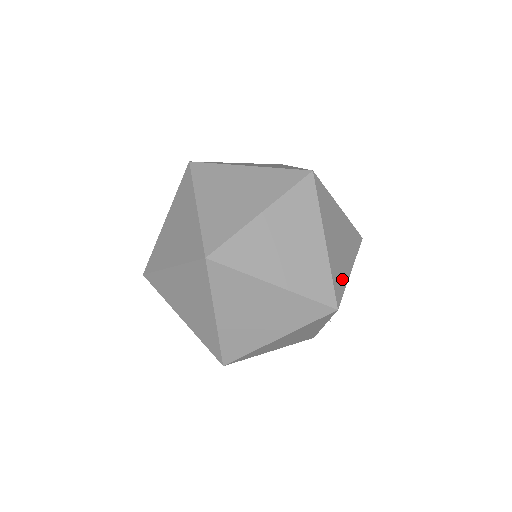
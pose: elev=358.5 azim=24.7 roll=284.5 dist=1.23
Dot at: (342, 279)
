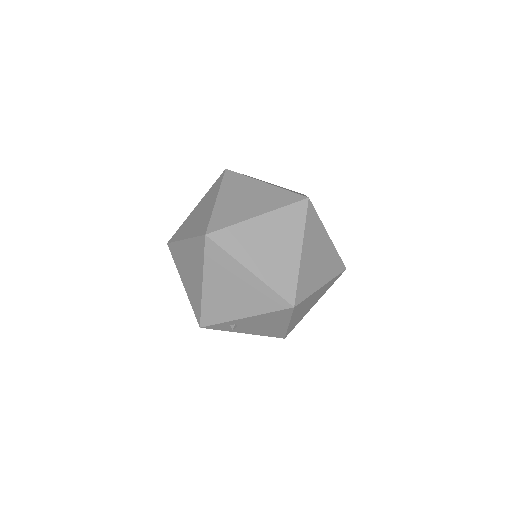
Dot at: (297, 311)
